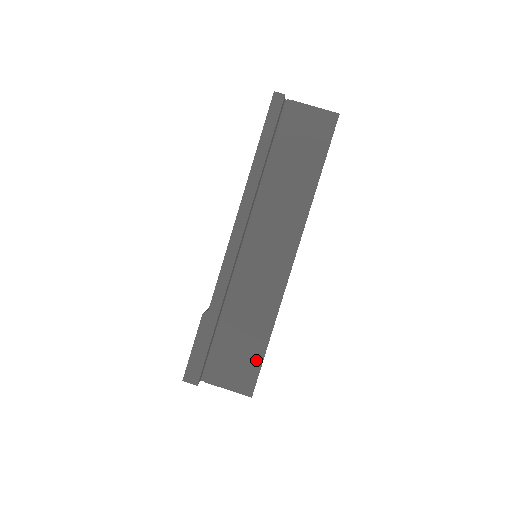
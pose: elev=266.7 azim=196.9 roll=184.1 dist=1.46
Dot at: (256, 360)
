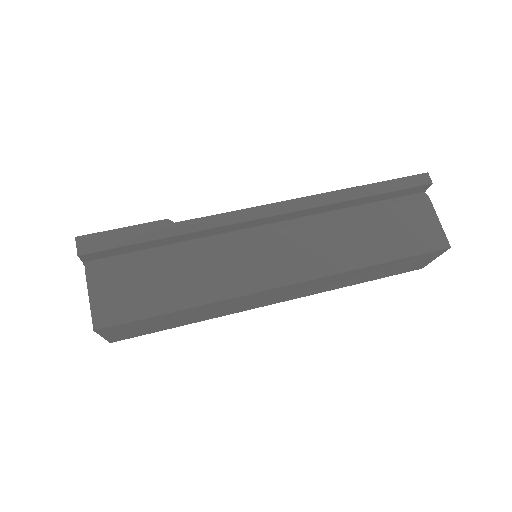
Dot at: (144, 309)
